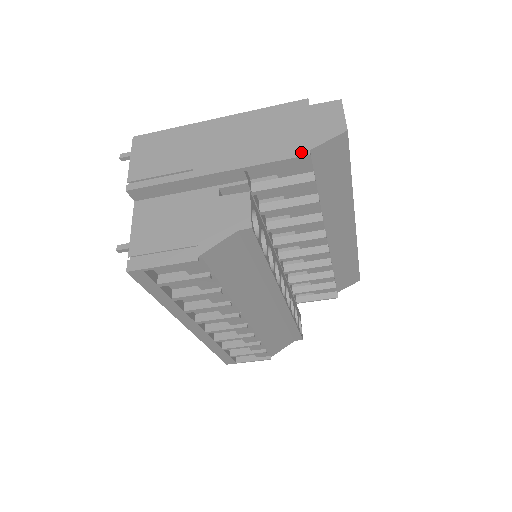
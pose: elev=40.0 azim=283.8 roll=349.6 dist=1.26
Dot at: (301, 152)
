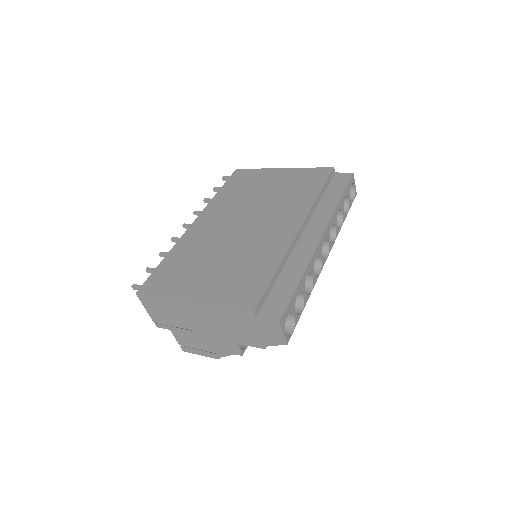
Dot at: (259, 346)
